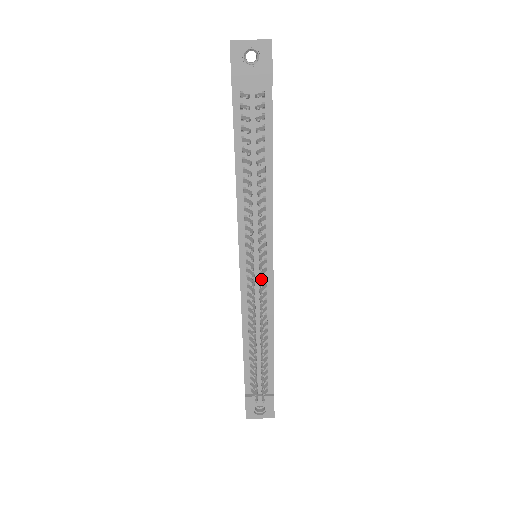
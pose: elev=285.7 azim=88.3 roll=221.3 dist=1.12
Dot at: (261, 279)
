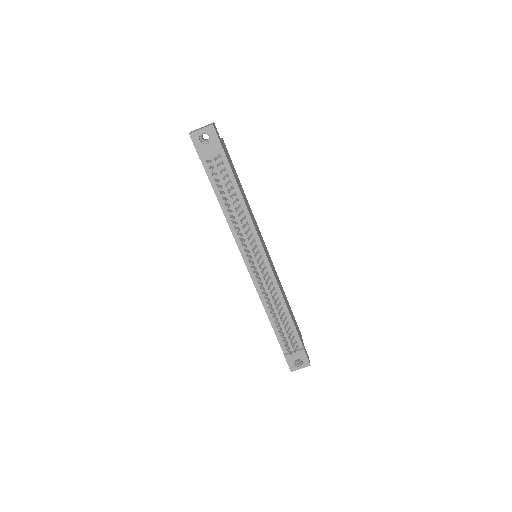
Dot at: (262, 269)
